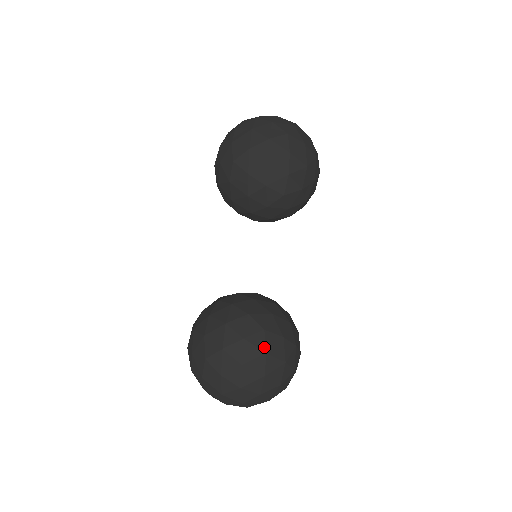
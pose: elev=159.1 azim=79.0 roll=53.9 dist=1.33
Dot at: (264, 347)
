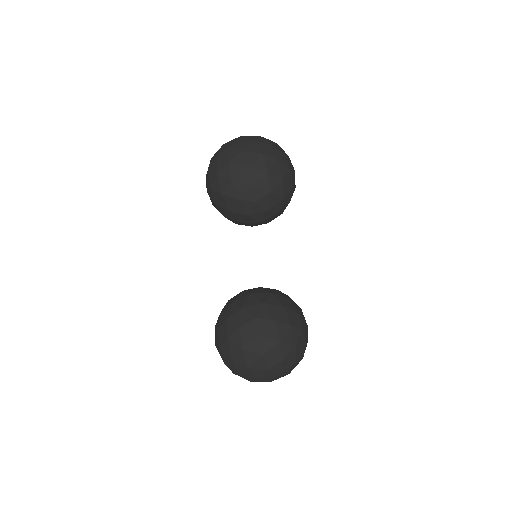
Dot at: (257, 332)
